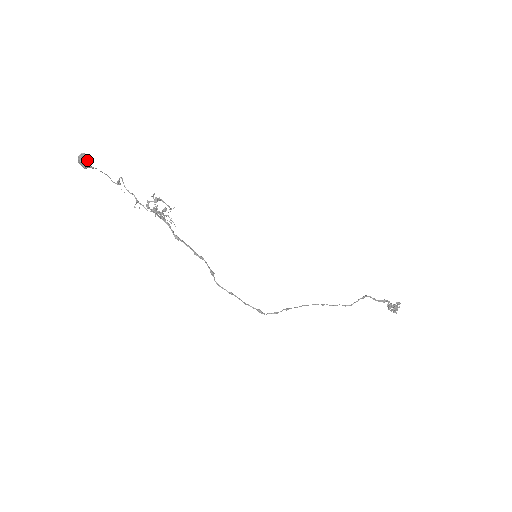
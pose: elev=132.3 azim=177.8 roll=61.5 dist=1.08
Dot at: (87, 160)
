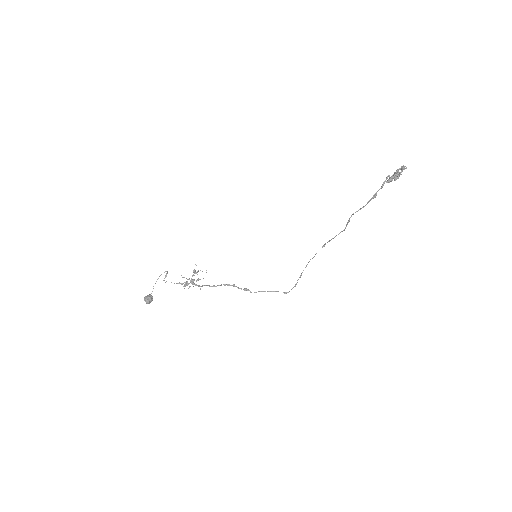
Dot at: (149, 302)
